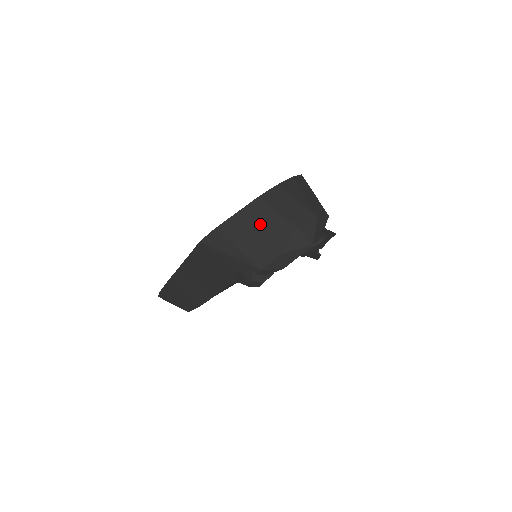
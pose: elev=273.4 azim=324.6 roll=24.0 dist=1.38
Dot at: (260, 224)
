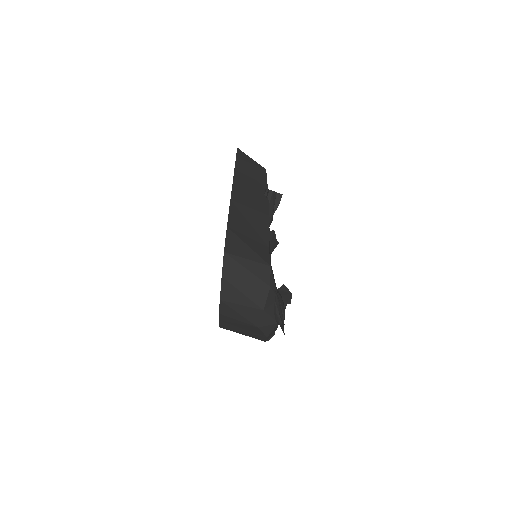
Dot at: (238, 326)
